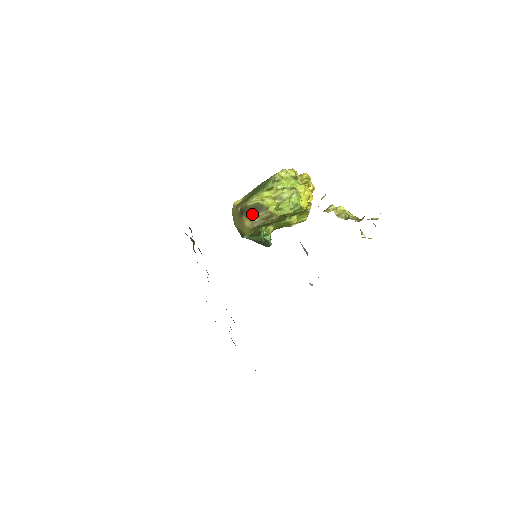
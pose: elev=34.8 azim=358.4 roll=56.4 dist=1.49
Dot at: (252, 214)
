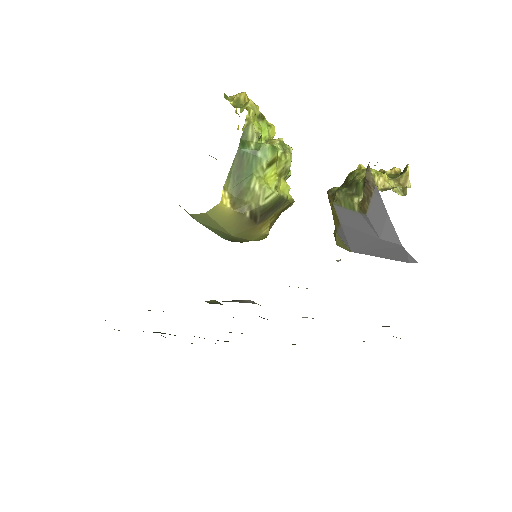
Dot at: (270, 215)
